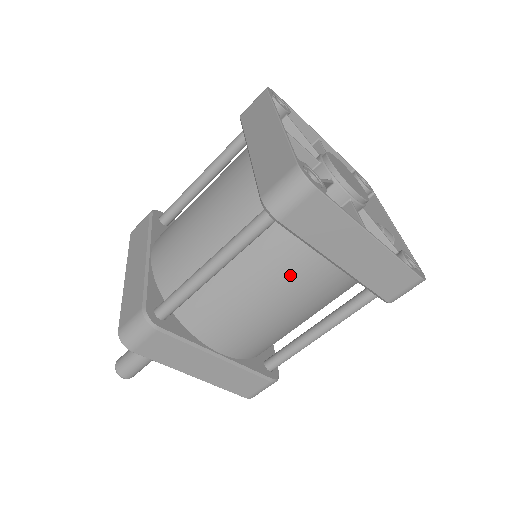
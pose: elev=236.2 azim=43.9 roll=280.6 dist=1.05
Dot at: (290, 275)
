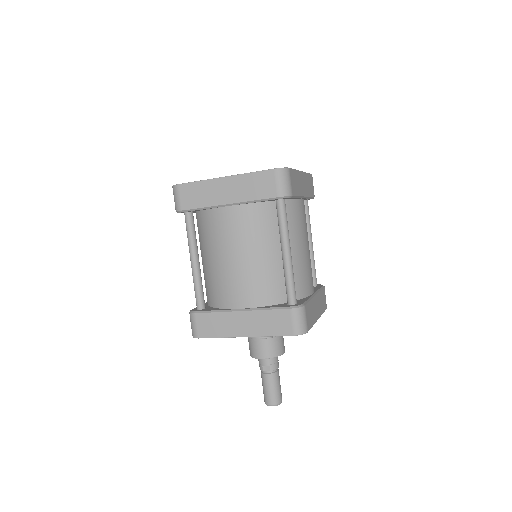
Dot at: (300, 221)
